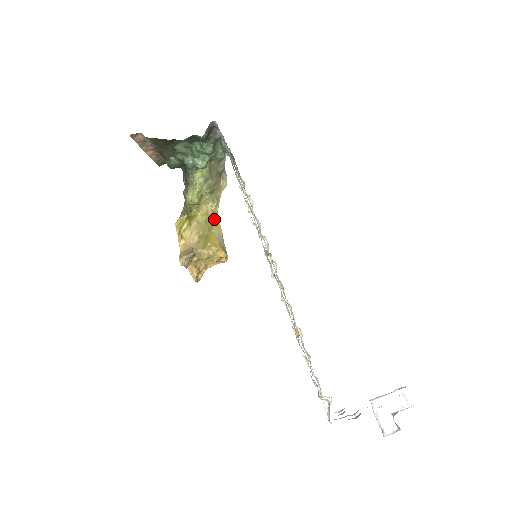
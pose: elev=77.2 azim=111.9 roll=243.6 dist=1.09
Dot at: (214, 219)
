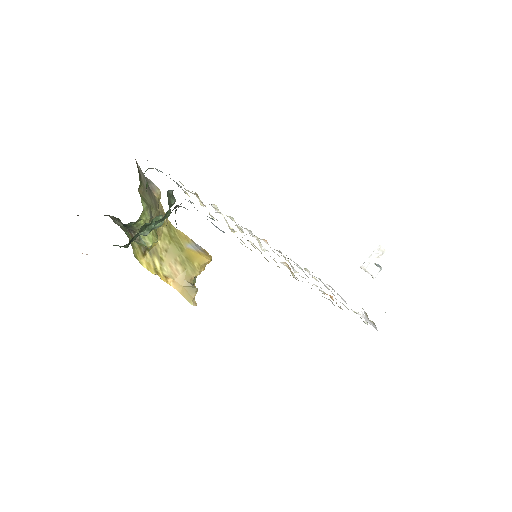
Dot at: (174, 233)
